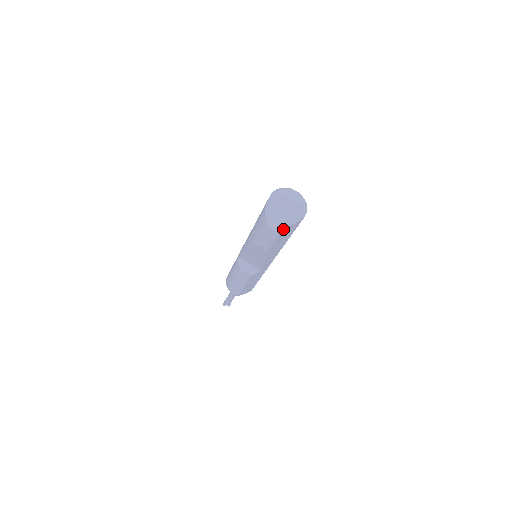
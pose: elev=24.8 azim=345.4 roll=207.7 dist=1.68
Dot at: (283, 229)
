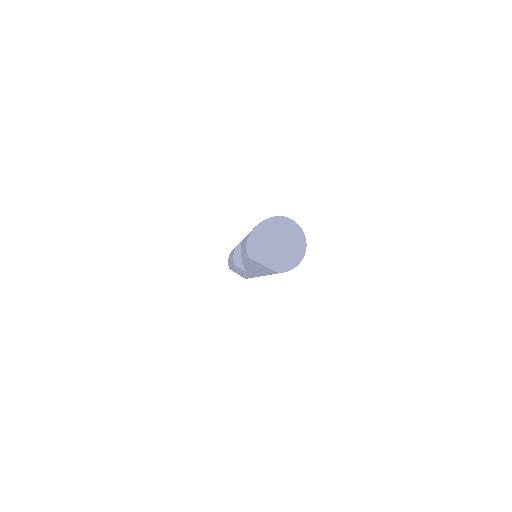
Dot at: (254, 259)
